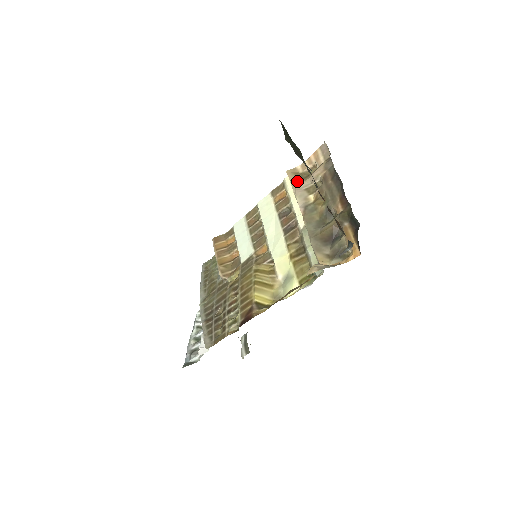
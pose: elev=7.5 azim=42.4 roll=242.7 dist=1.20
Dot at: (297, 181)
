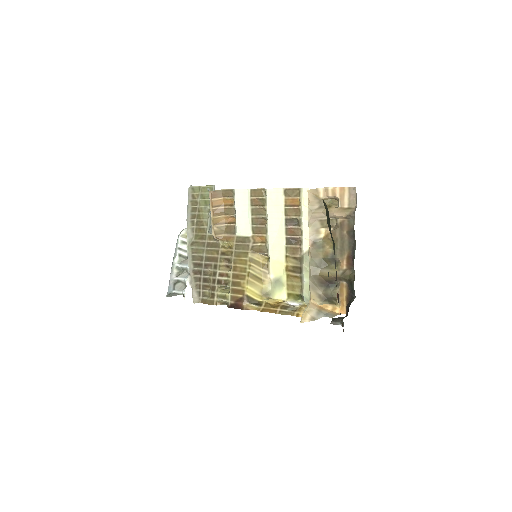
Dot at: (315, 207)
